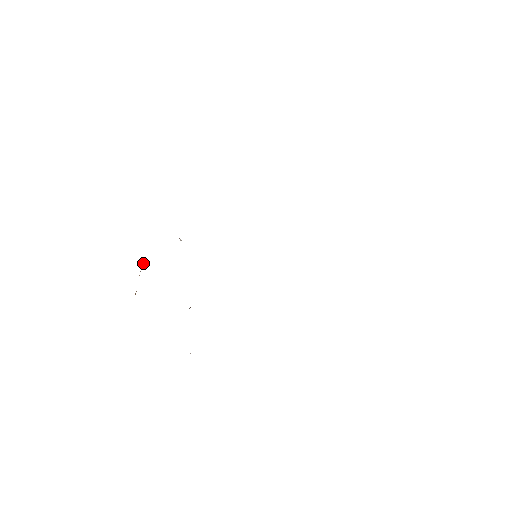
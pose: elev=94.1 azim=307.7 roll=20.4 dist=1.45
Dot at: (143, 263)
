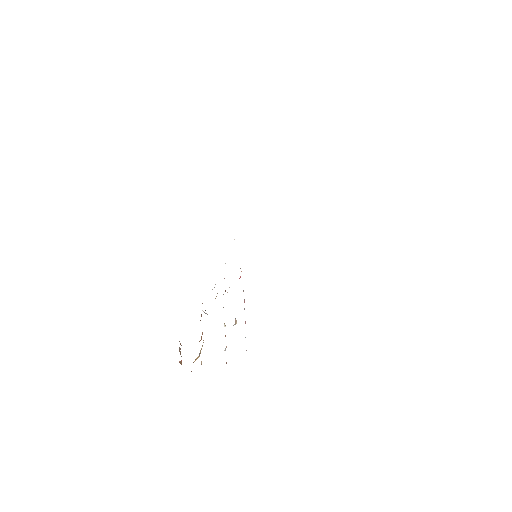
Dot at: (180, 344)
